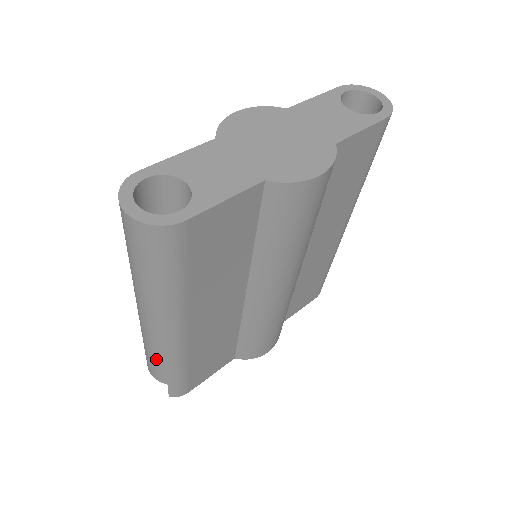
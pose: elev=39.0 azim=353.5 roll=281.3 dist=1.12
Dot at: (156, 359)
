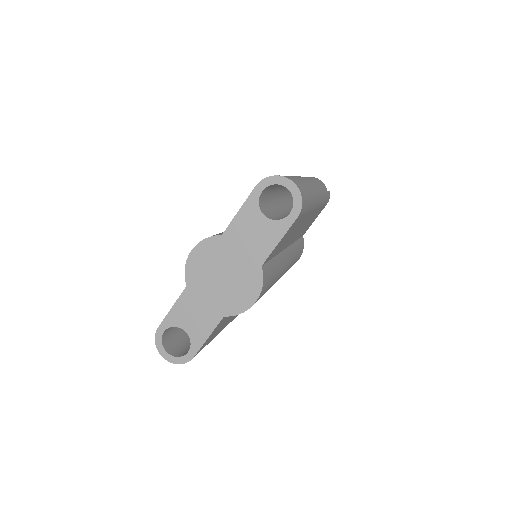
Dot at: occluded
